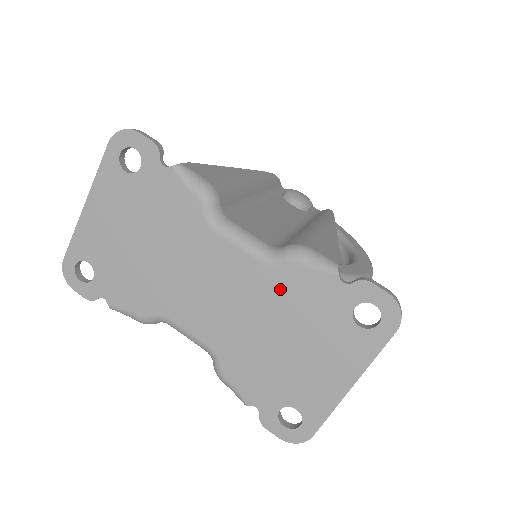
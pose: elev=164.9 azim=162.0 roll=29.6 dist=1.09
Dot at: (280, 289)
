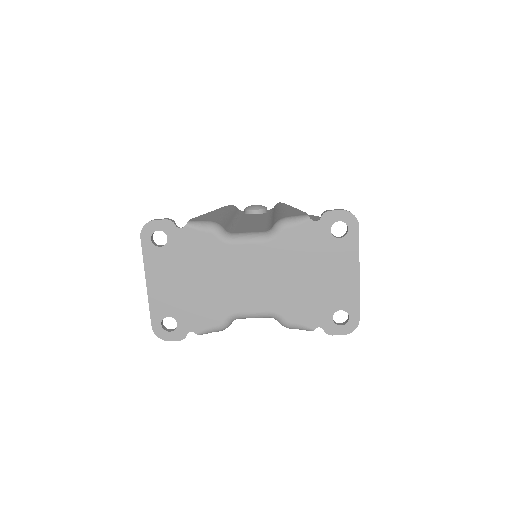
Dot at: (287, 249)
